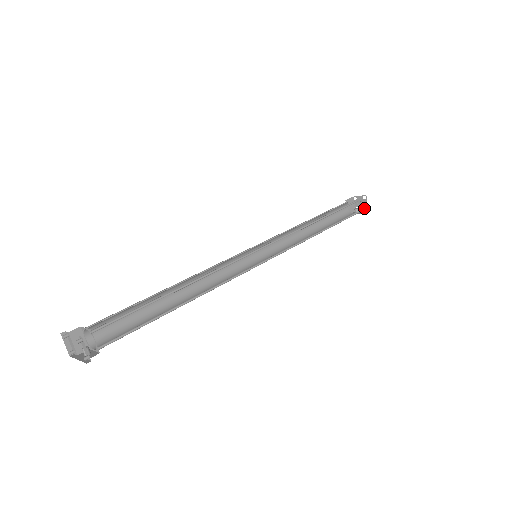
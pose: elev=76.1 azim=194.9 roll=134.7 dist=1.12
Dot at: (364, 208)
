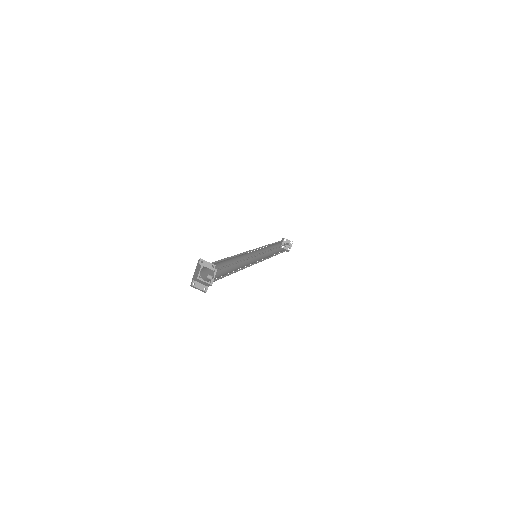
Dot at: (291, 244)
